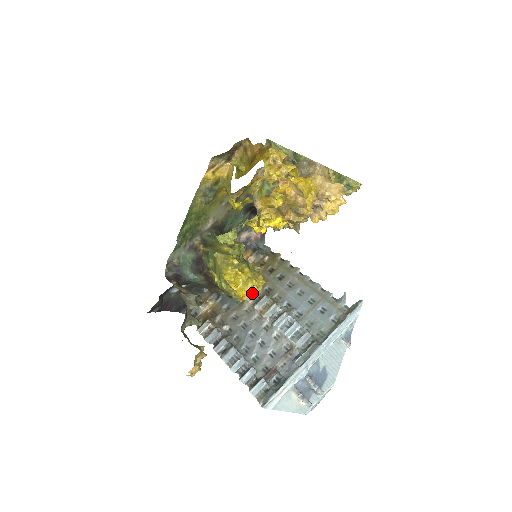
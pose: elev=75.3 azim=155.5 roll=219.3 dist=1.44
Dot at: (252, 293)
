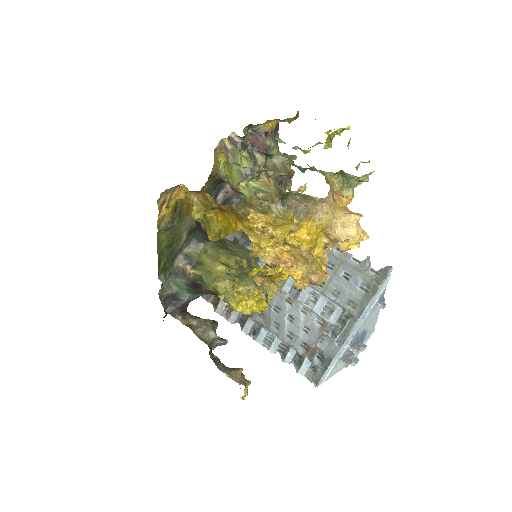
Dot at: (258, 263)
